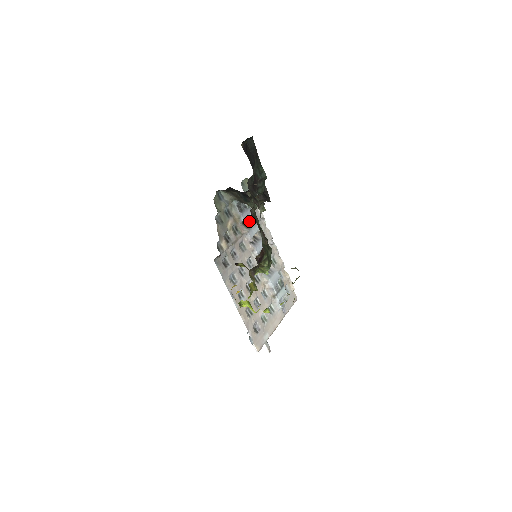
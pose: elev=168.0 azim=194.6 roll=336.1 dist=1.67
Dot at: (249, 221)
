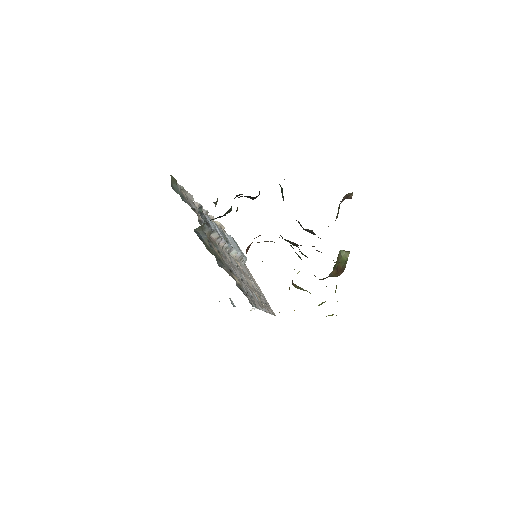
Dot at: (200, 220)
